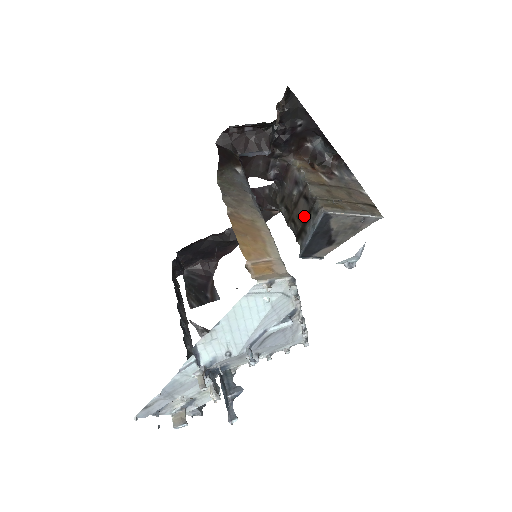
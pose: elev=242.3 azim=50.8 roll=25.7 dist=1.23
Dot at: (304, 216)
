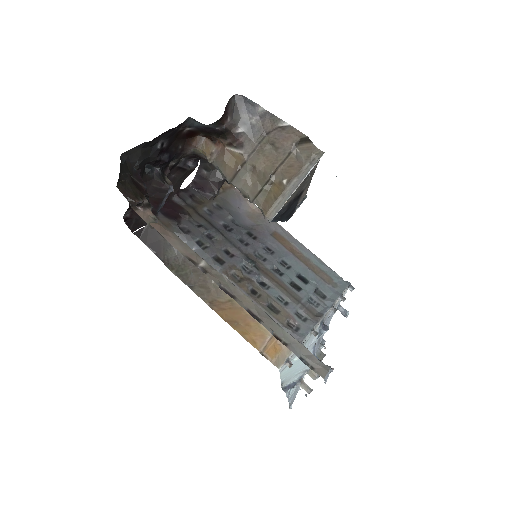
Dot at: occluded
